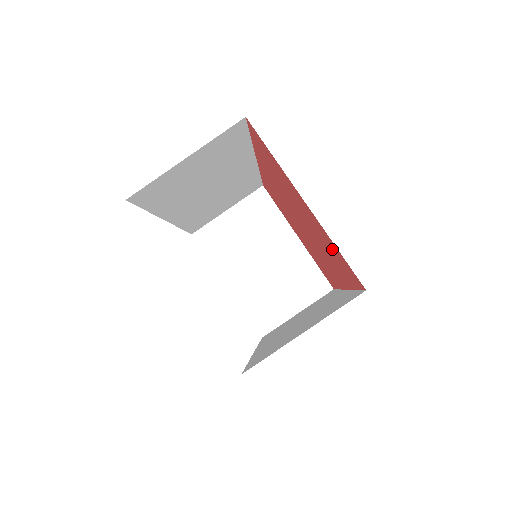
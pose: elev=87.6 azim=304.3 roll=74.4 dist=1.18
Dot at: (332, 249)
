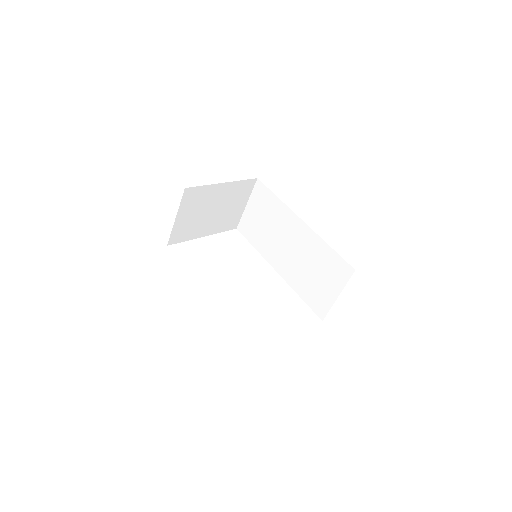
Dot at: occluded
